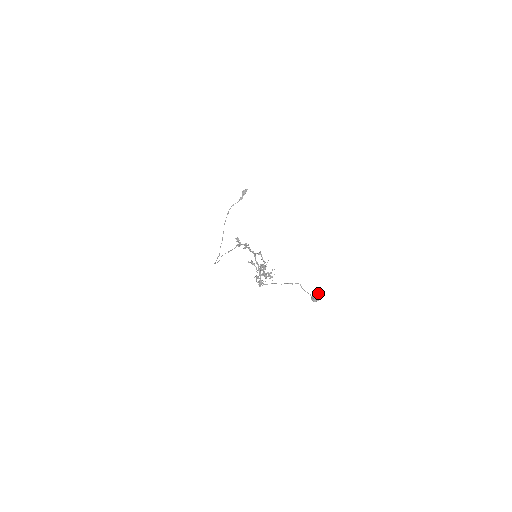
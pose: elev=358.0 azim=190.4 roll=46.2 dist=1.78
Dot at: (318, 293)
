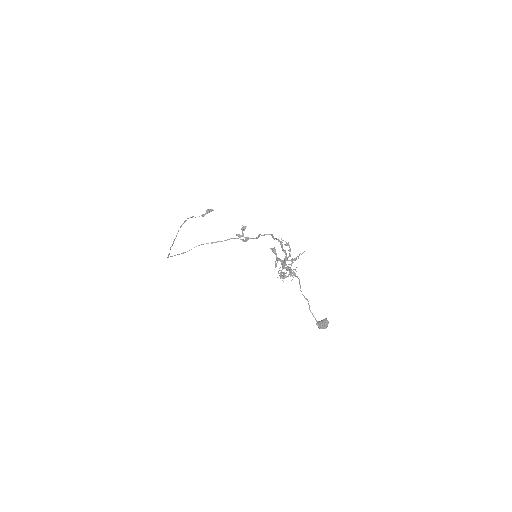
Dot at: occluded
